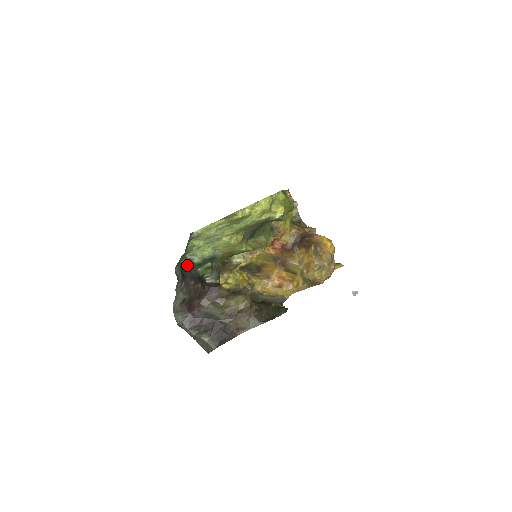
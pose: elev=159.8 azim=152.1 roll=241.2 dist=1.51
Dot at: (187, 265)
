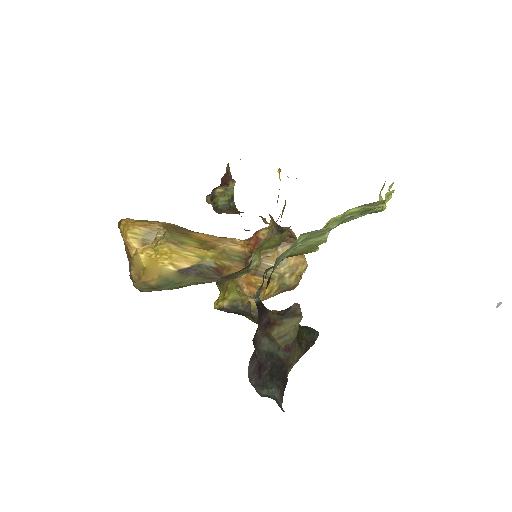
Dot at: occluded
